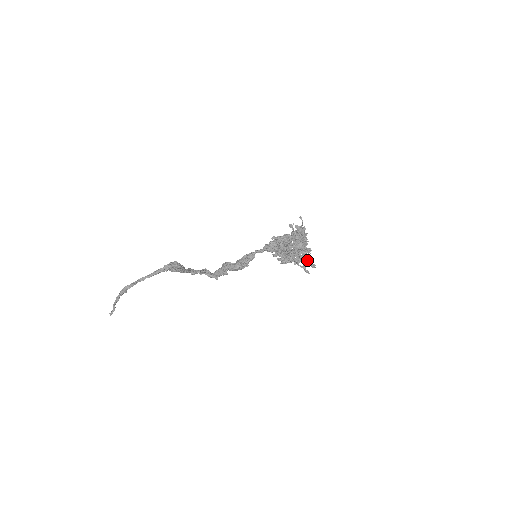
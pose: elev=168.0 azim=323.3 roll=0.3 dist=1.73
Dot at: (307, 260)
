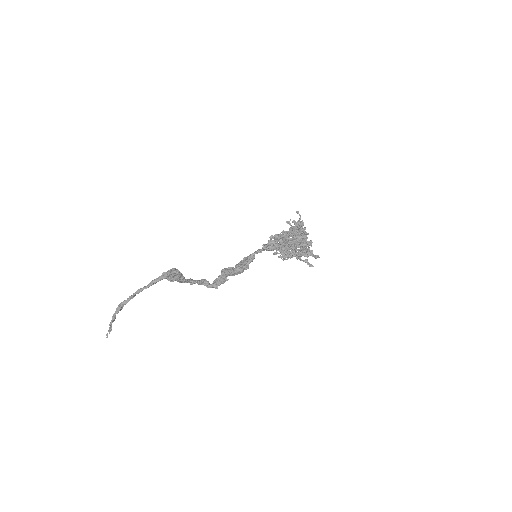
Dot at: (309, 252)
